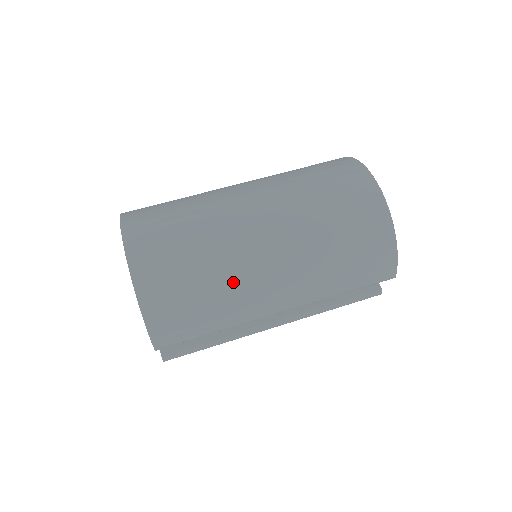
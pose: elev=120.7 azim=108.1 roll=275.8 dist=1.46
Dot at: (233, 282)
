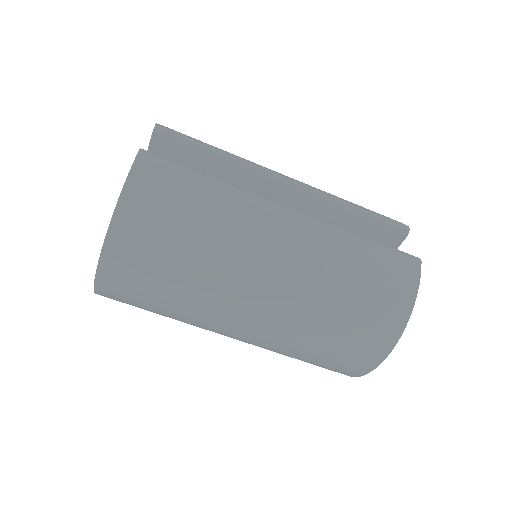
Dot at: (190, 324)
